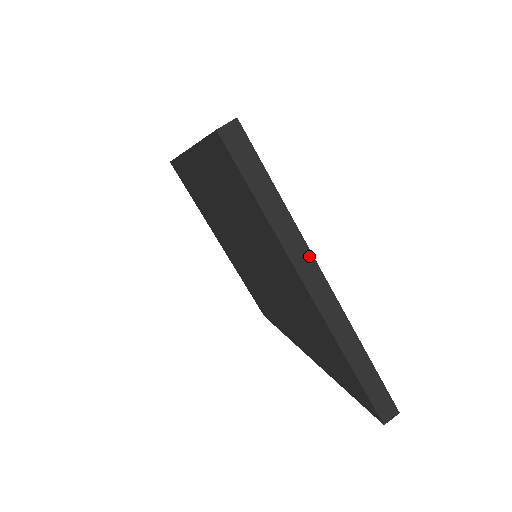
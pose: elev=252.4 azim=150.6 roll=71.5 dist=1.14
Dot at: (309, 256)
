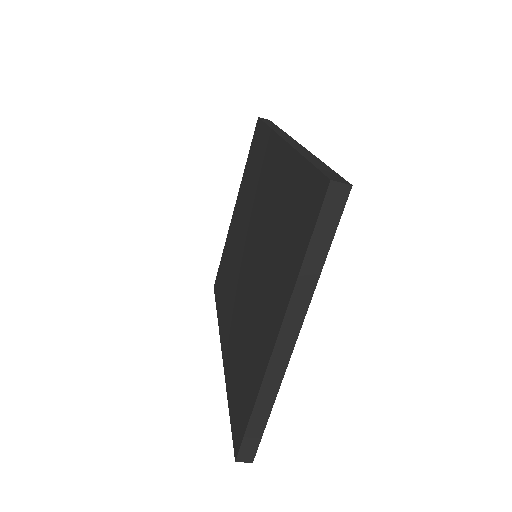
Dot at: (301, 317)
